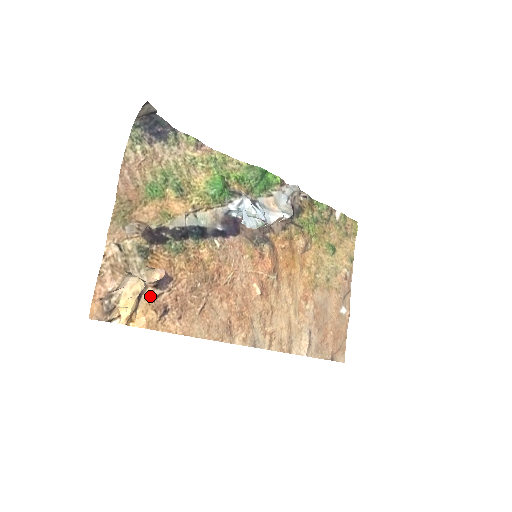
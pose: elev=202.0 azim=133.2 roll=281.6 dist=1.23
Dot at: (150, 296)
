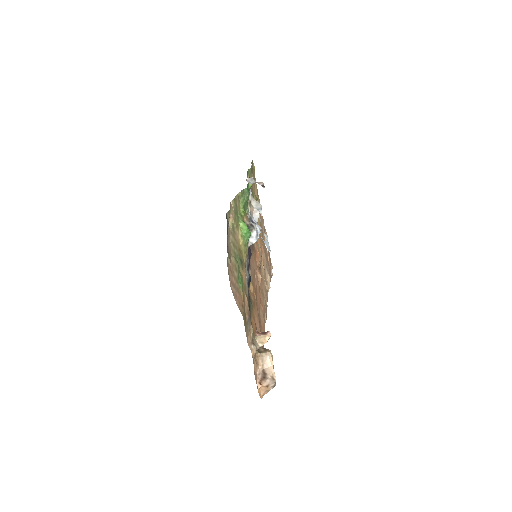
Dot at: occluded
